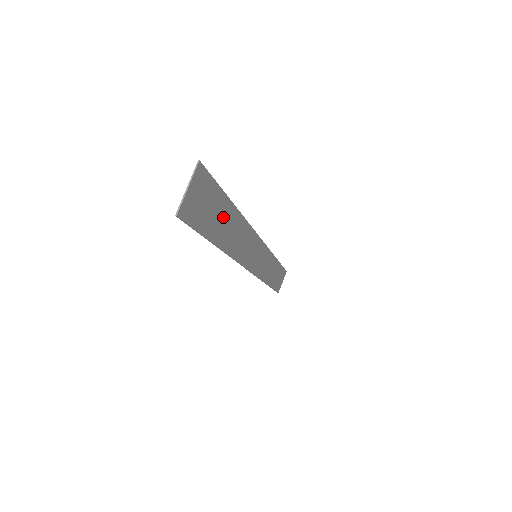
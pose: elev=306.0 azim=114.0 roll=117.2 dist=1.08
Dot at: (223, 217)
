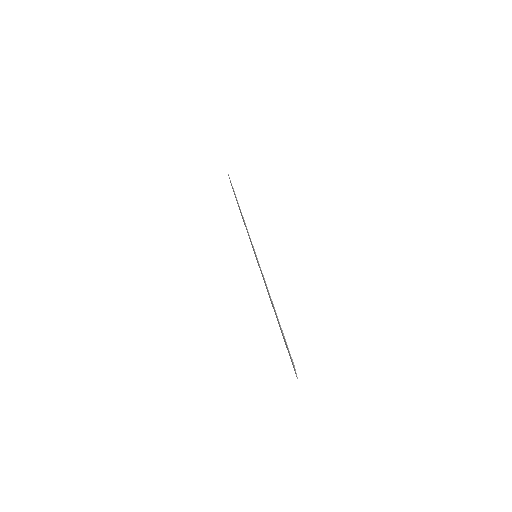
Dot at: occluded
